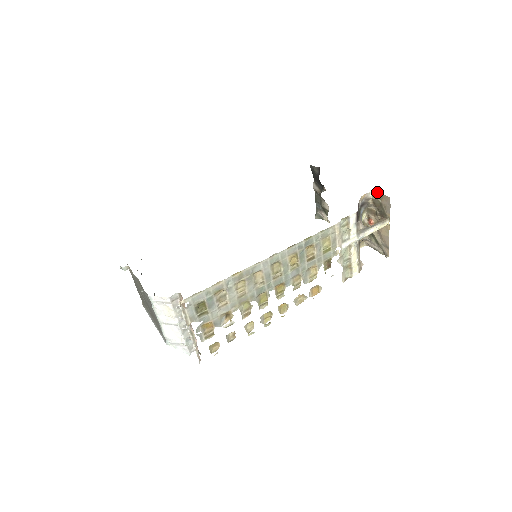
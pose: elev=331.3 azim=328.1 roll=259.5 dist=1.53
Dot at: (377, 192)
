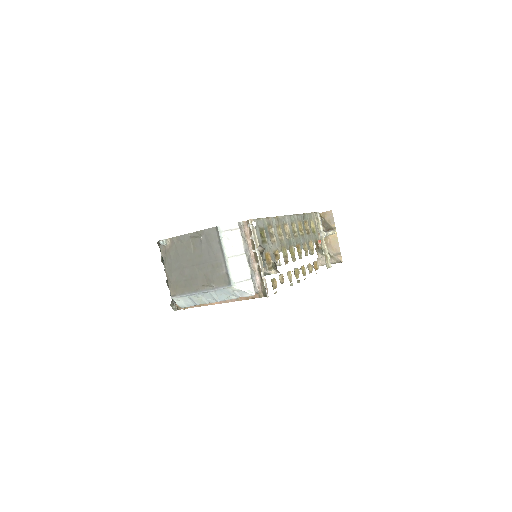
Dot at: (319, 213)
